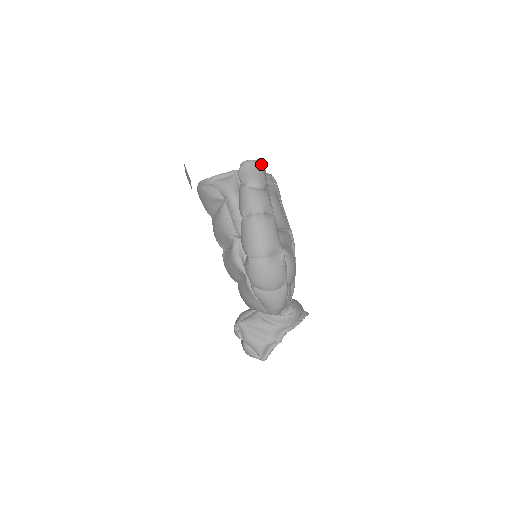
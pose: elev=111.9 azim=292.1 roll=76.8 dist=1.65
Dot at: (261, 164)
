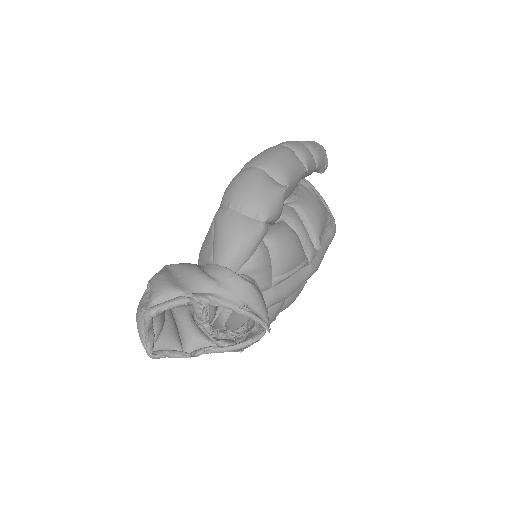
Dot at: (325, 152)
